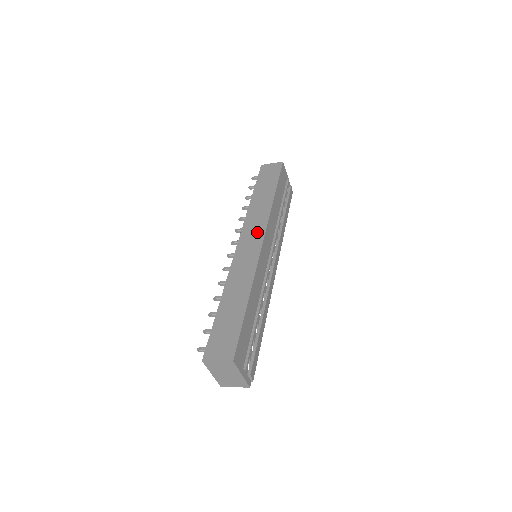
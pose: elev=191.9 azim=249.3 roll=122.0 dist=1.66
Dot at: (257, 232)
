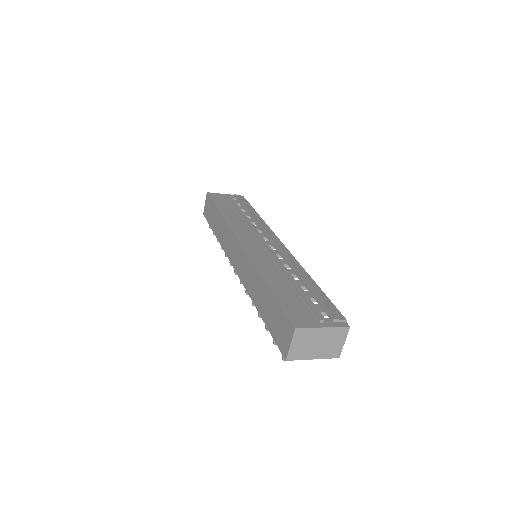
Dot at: (233, 244)
